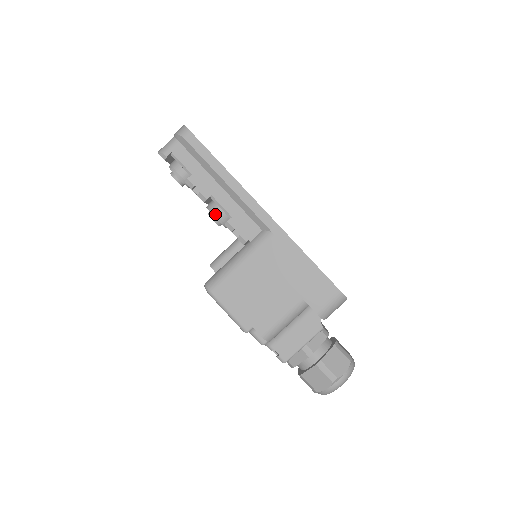
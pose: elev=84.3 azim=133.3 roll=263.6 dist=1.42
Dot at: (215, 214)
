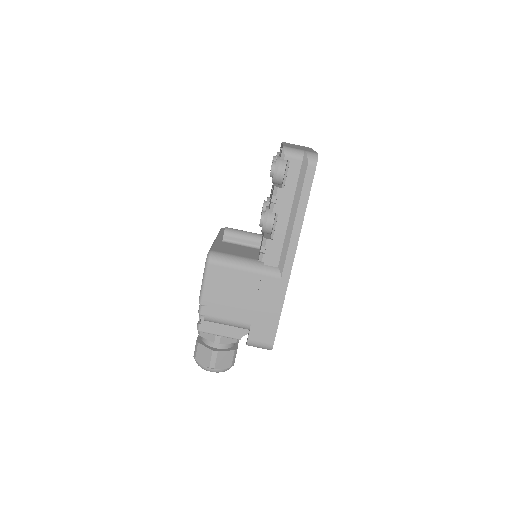
Dot at: (266, 221)
